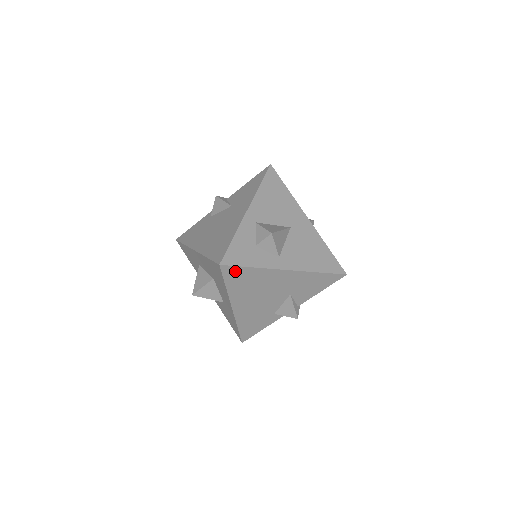
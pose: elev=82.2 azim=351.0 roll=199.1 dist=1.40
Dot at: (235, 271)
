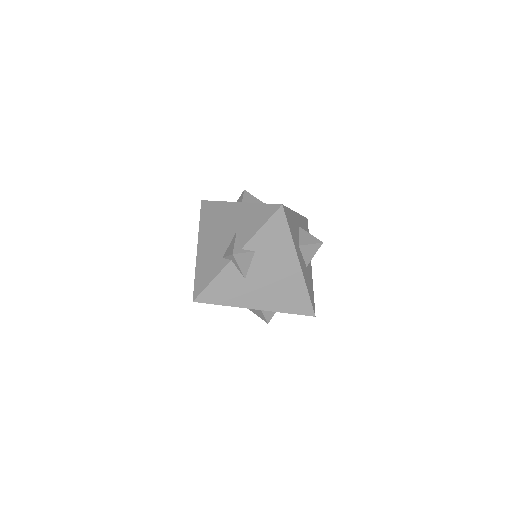
Dot at: (208, 206)
